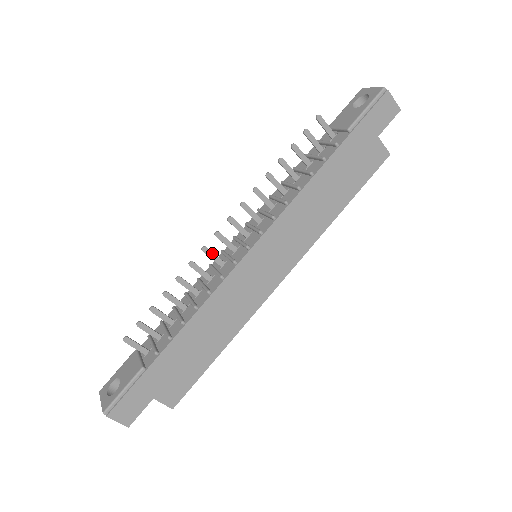
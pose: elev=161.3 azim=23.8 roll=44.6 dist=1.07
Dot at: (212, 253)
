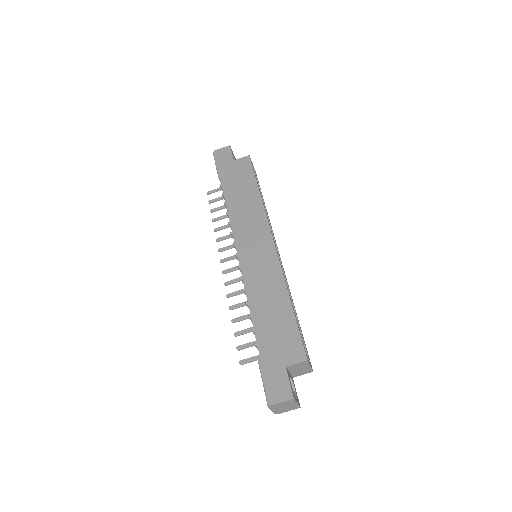
Dot at: (232, 281)
